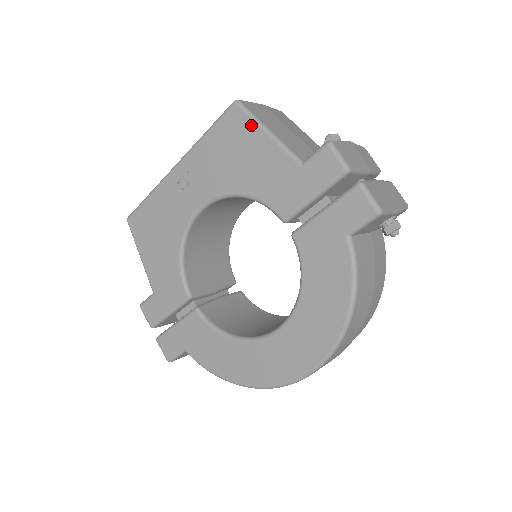
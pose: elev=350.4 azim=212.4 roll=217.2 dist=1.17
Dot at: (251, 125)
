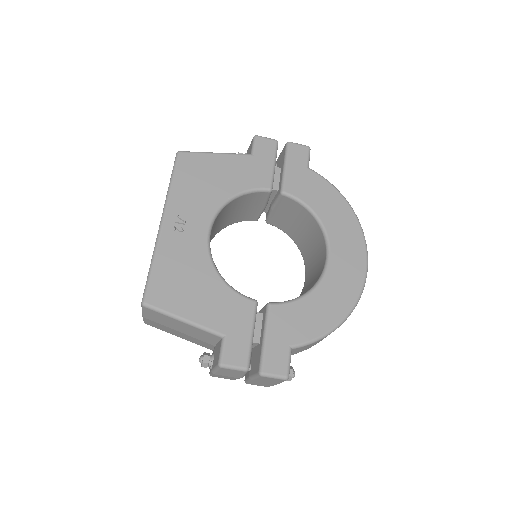
Dot at: (202, 156)
